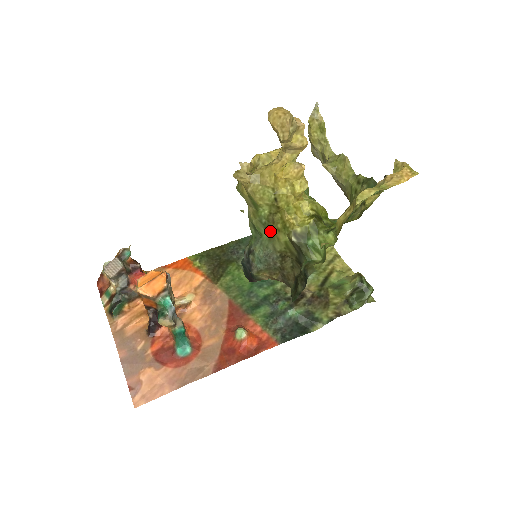
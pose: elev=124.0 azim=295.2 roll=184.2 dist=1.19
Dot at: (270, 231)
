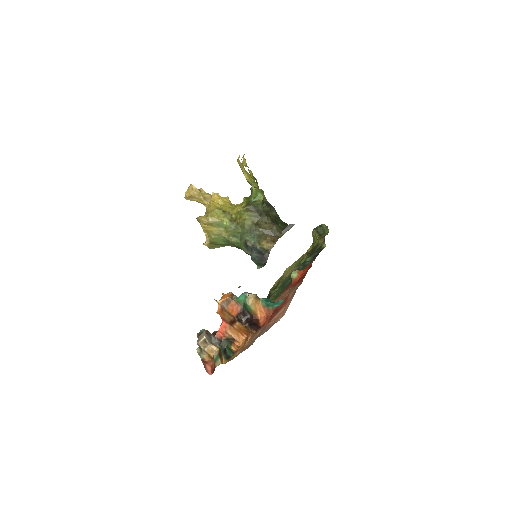
Dot at: (239, 225)
